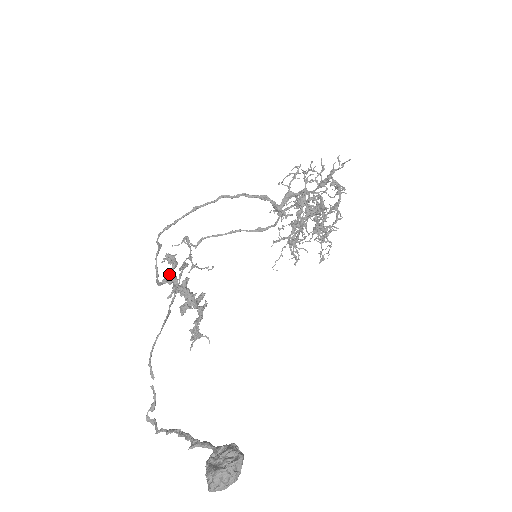
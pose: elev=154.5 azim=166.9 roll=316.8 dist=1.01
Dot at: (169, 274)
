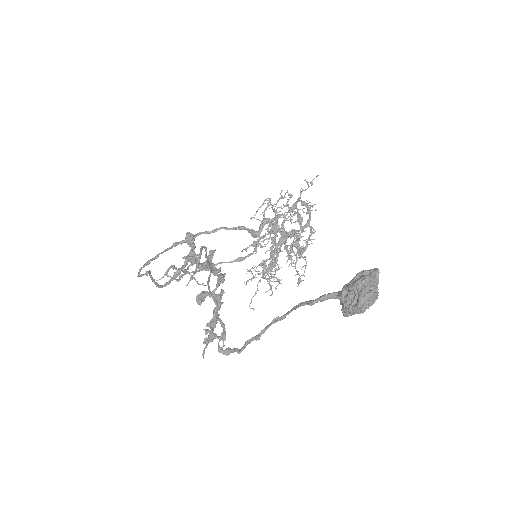
Dot at: (189, 255)
